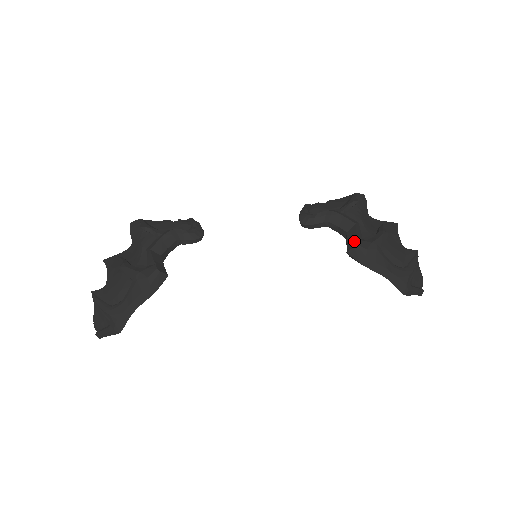
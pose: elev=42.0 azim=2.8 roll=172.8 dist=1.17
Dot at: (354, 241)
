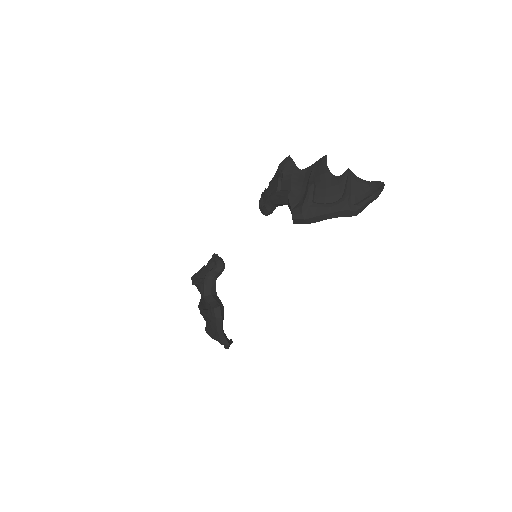
Dot at: occluded
